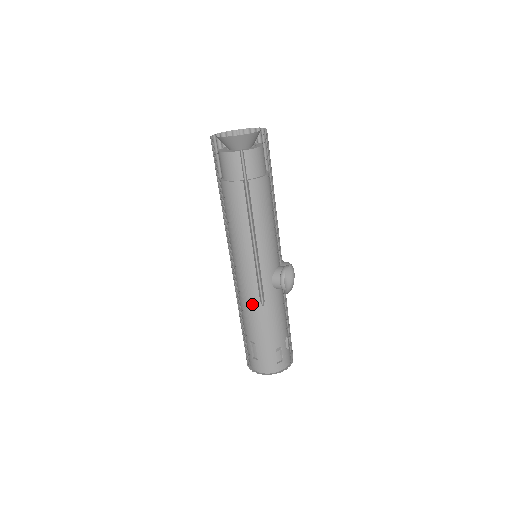
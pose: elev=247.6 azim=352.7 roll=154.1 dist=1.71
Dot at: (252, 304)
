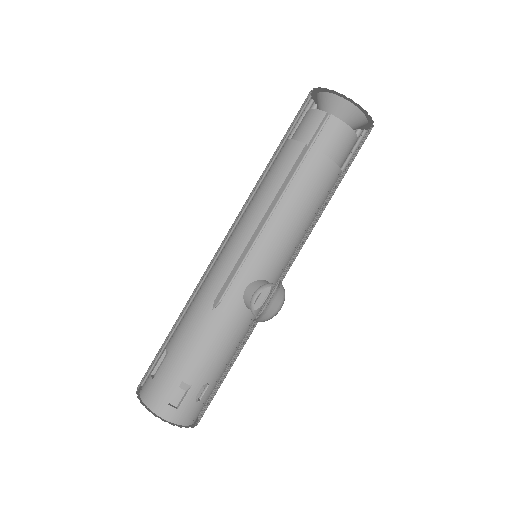
Dot at: (204, 298)
